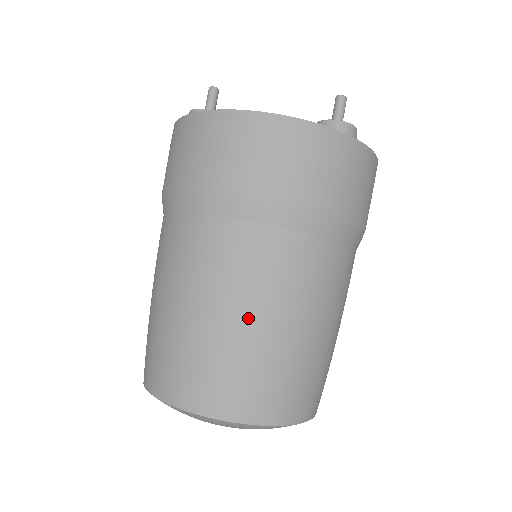
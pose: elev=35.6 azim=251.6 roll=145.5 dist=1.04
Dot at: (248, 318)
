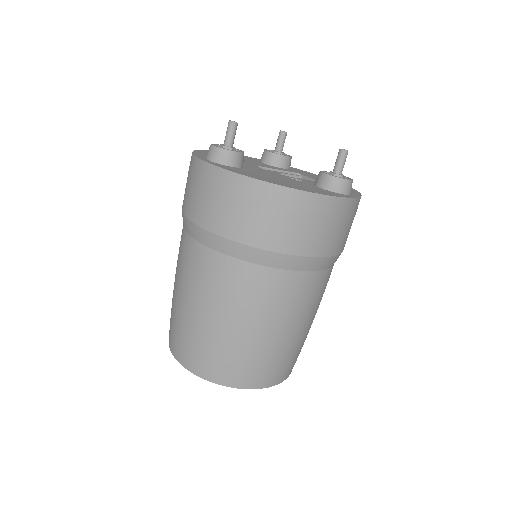
Dot at: (268, 330)
